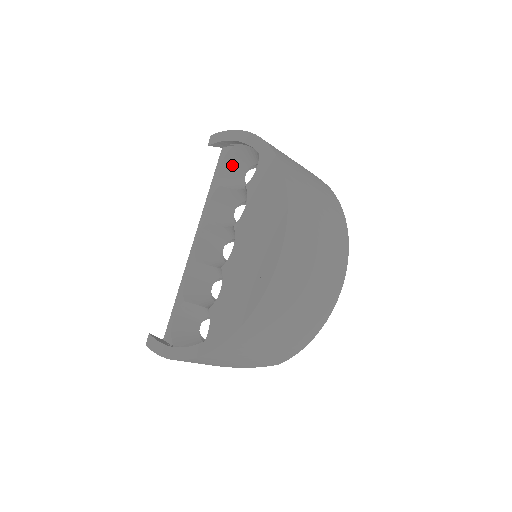
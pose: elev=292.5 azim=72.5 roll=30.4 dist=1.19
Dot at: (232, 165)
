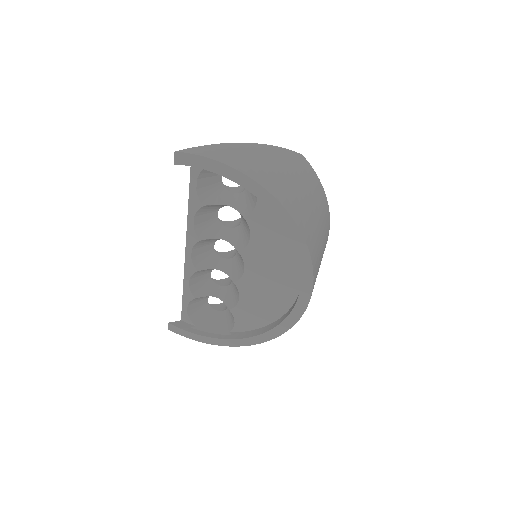
Dot at: (208, 176)
